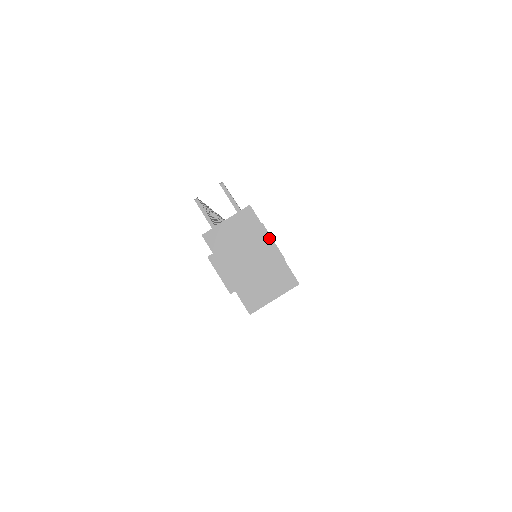
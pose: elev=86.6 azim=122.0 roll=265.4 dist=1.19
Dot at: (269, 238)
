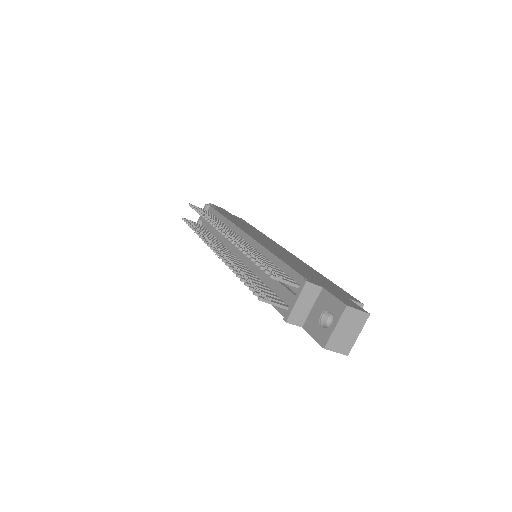
Dot at: (355, 310)
